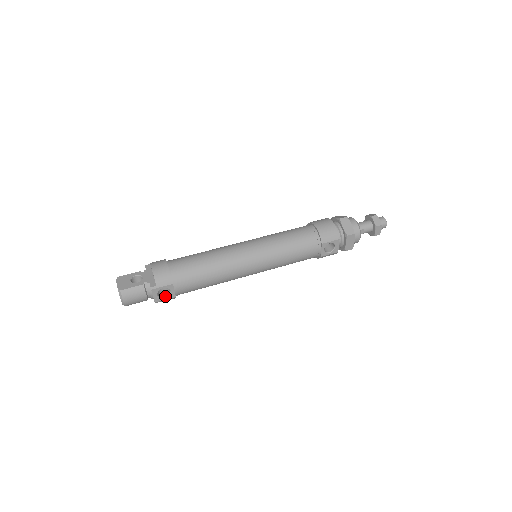
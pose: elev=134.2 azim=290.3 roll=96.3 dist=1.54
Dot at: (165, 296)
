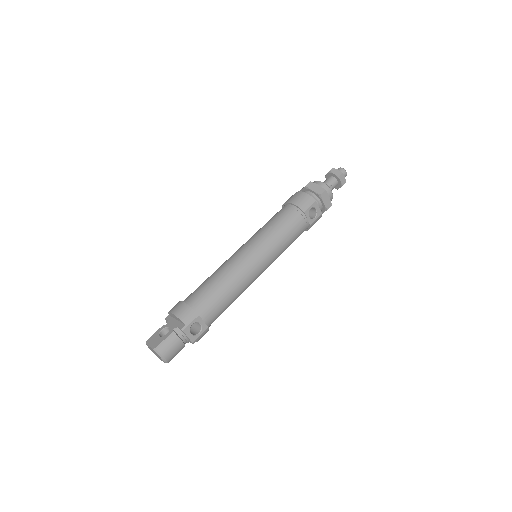
Dot at: (198, 332)
